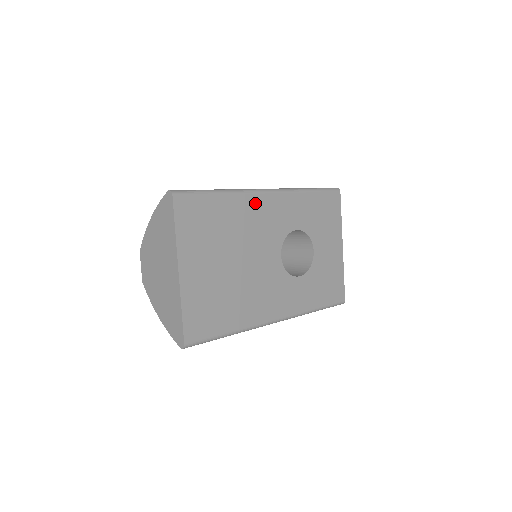
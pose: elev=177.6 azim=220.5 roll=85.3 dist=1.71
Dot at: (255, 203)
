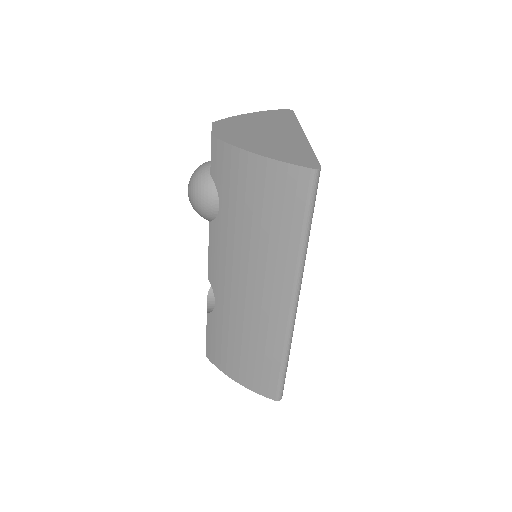
Dot at: occluded
